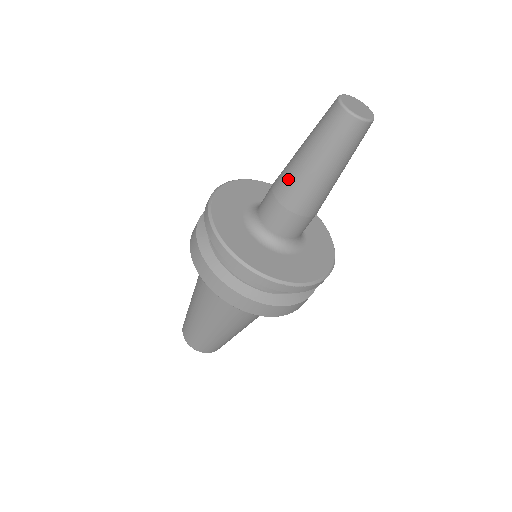
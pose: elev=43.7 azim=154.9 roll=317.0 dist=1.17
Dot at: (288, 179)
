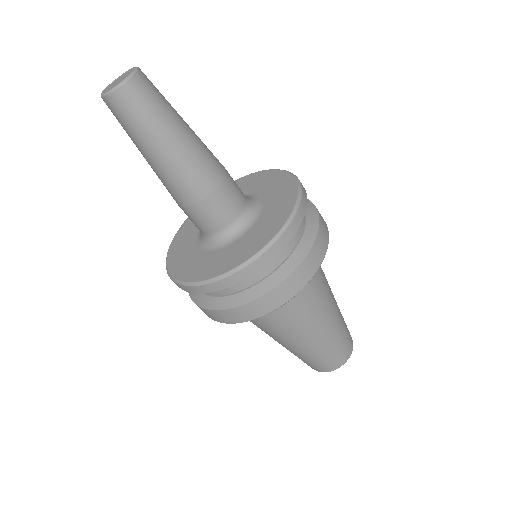
Dot at: occluded
